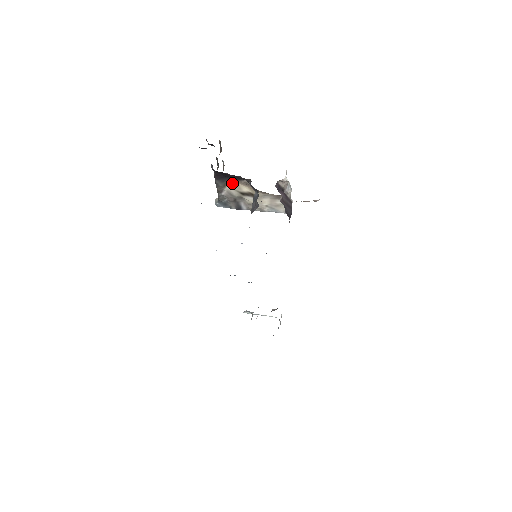
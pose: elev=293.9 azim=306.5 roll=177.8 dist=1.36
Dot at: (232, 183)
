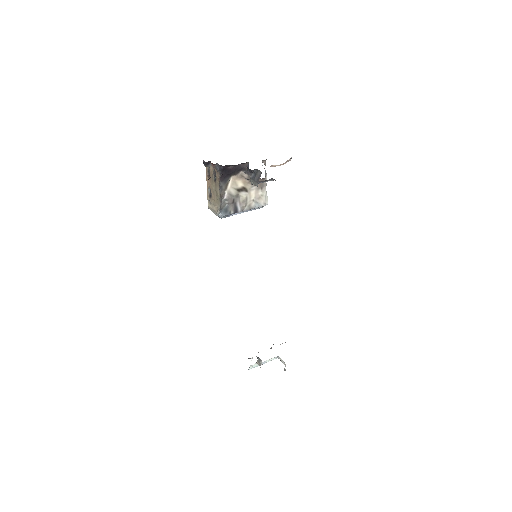
Dot at: (231, 182)
